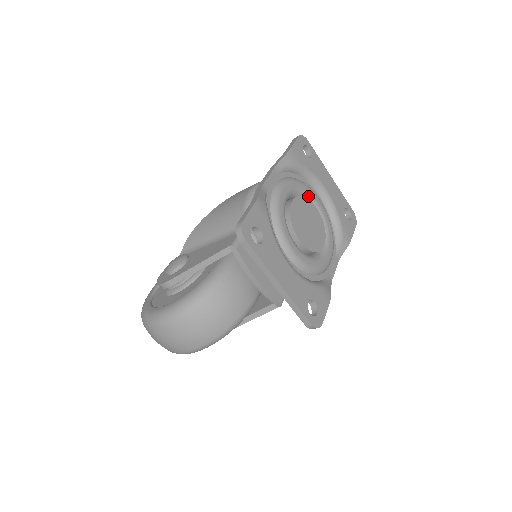
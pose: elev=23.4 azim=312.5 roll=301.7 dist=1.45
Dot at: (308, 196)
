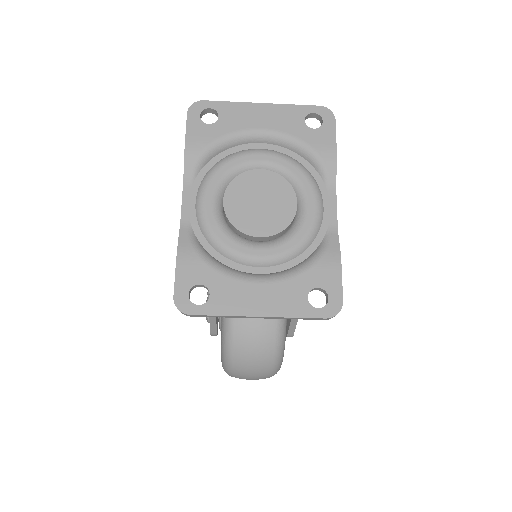
Dot at: (243, 166)
